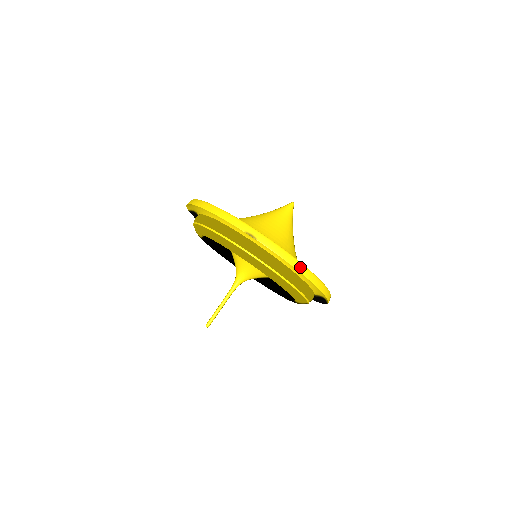
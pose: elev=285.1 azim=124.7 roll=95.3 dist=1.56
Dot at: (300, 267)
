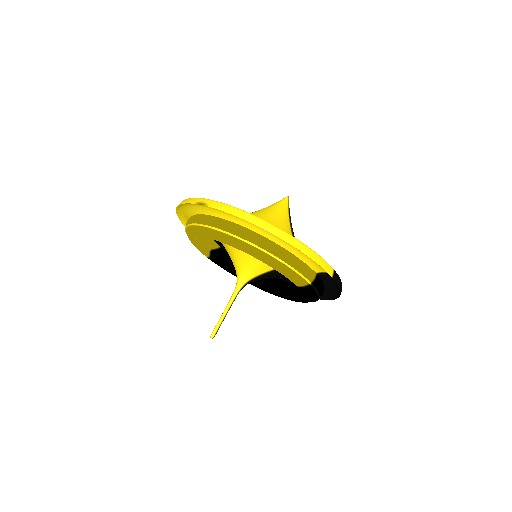
Dot at: (254, 220)
